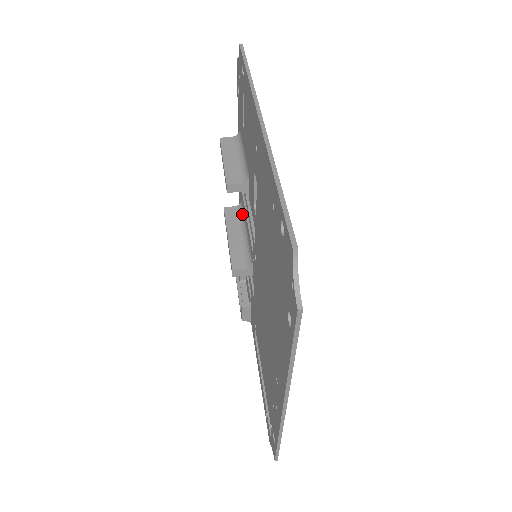
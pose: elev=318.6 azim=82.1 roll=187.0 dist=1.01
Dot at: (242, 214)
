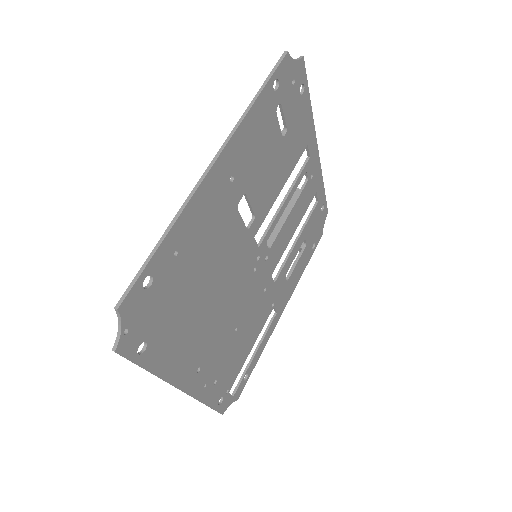
Dot at: occluded
